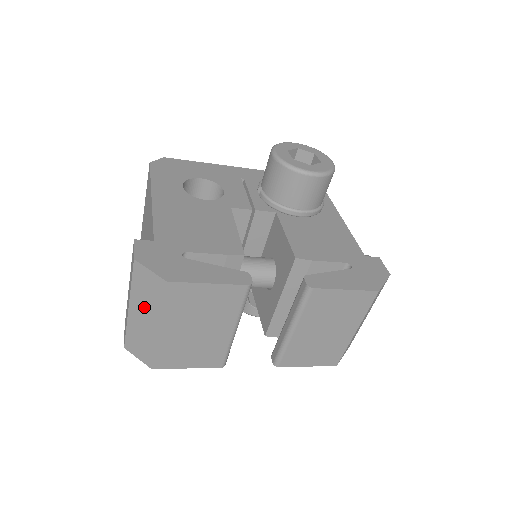
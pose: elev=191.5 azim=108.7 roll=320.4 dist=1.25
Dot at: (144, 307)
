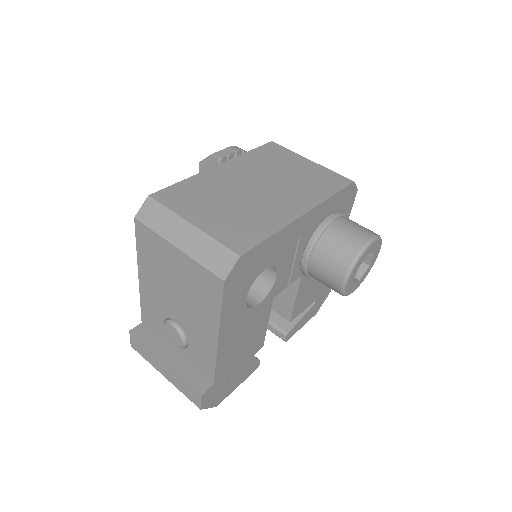
Dot at: occluded
